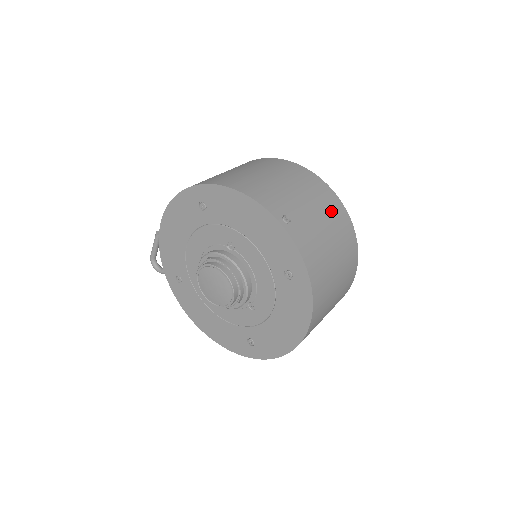
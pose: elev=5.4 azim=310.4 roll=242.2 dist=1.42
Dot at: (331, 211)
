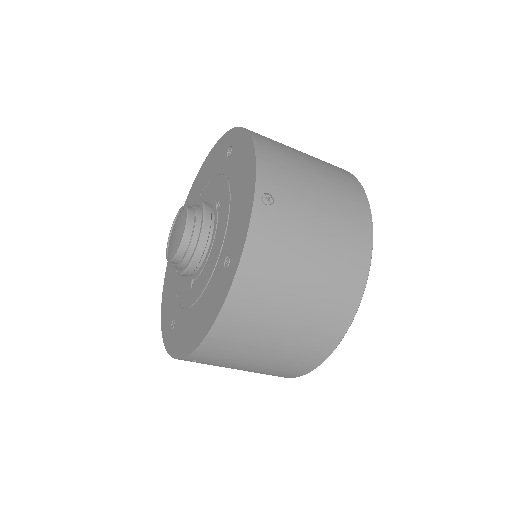
Dot at: (344, 249)
